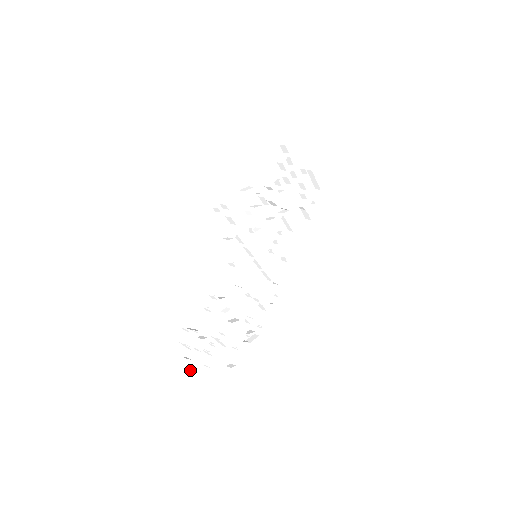
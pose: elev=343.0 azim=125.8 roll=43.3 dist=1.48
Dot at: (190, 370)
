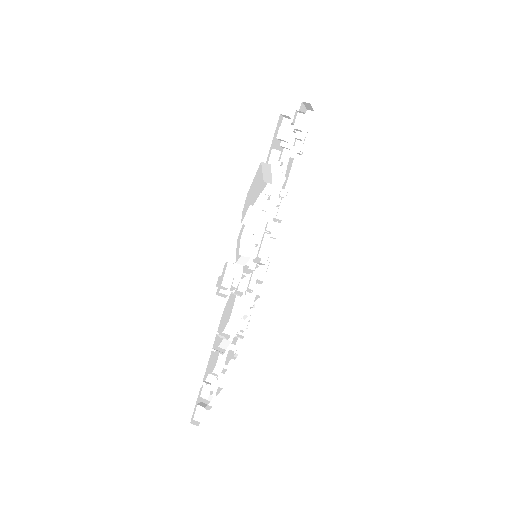
Dot at: (211, 400)
